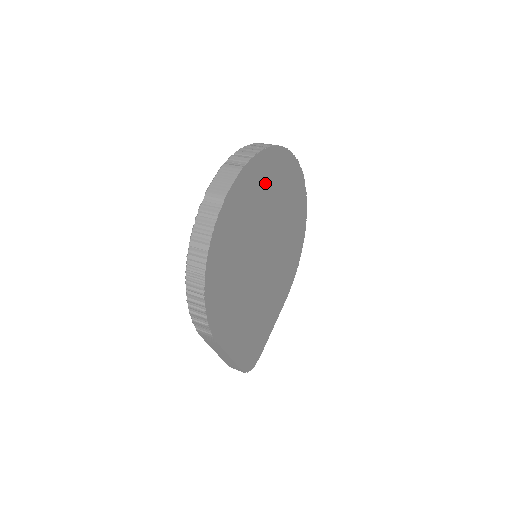
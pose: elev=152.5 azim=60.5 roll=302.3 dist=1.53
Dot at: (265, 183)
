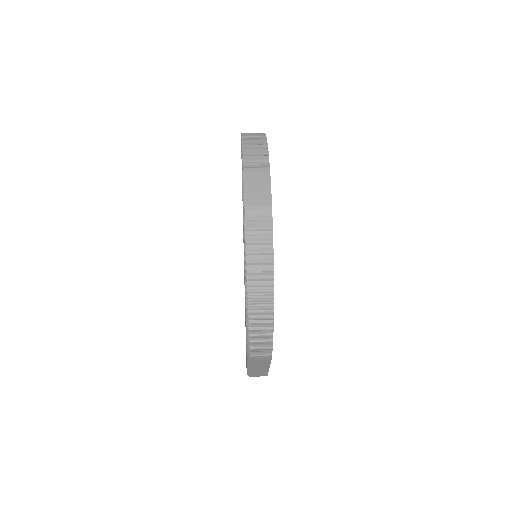
Dot at: occluded
